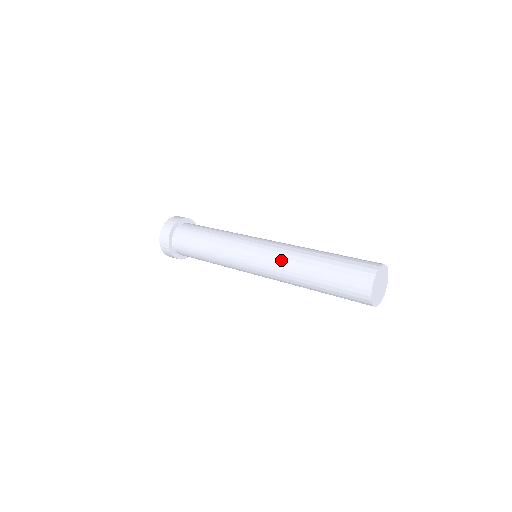
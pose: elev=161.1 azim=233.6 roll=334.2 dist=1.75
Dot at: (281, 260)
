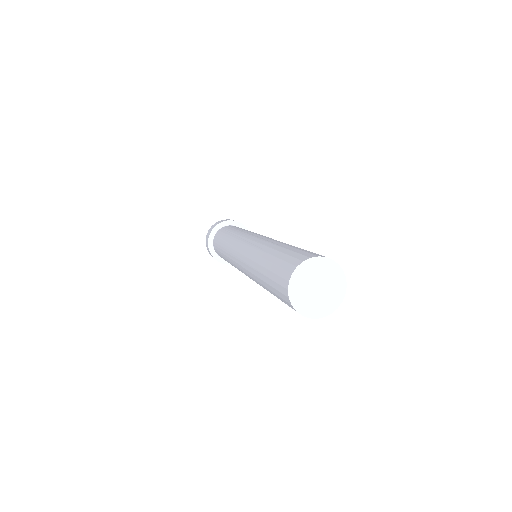
Dot at: (247, 261)
